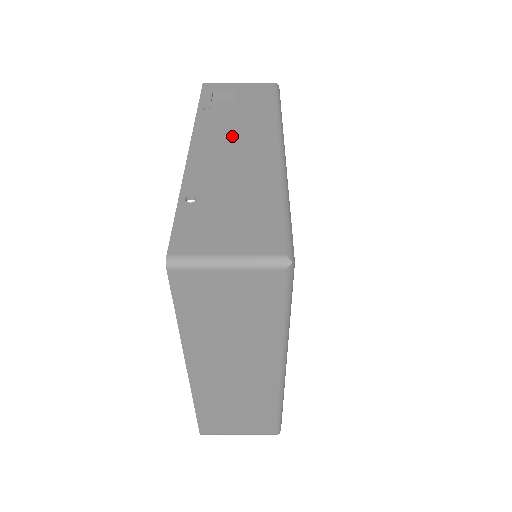
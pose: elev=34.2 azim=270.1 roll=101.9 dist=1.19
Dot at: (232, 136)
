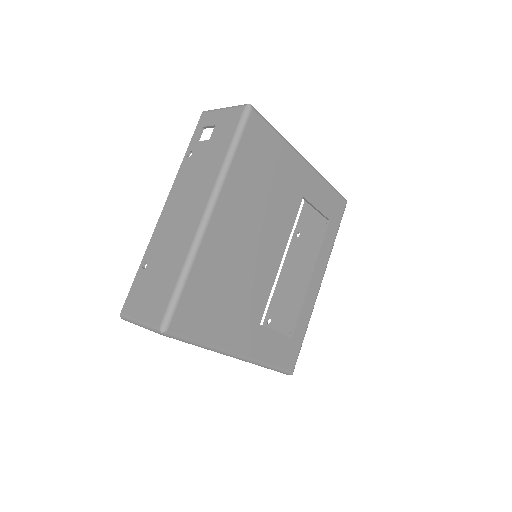
Dot at: (187, 194)
